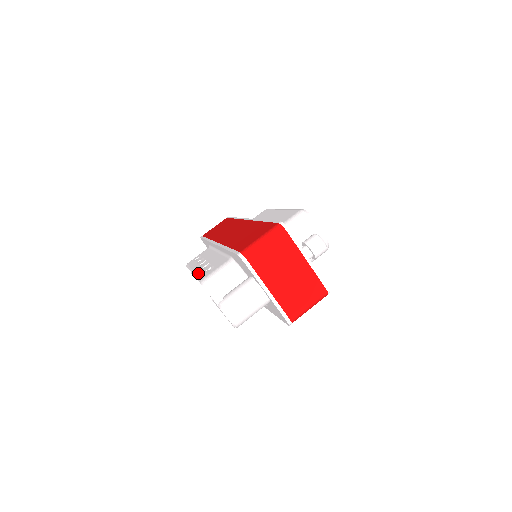
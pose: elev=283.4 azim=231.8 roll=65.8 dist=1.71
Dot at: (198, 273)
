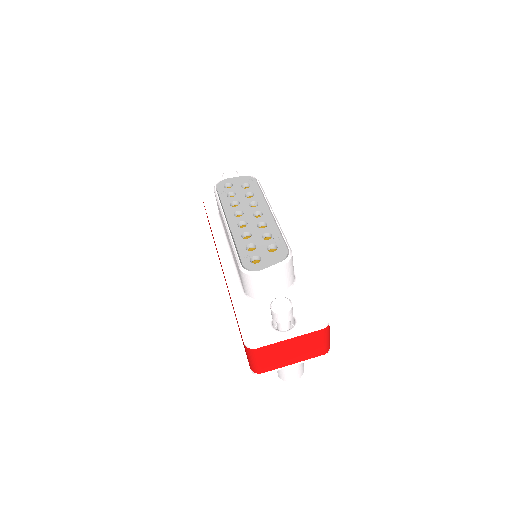
Dot at: occluded
